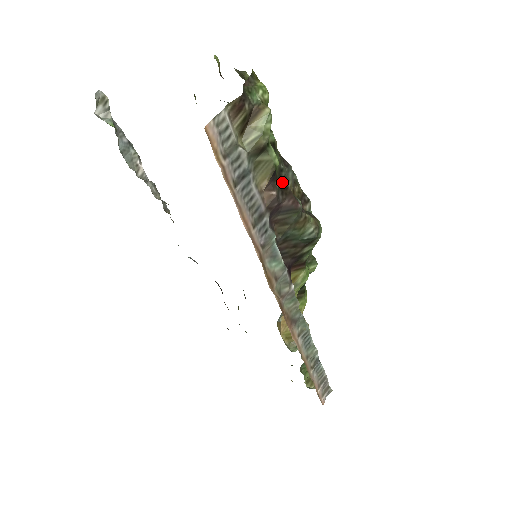
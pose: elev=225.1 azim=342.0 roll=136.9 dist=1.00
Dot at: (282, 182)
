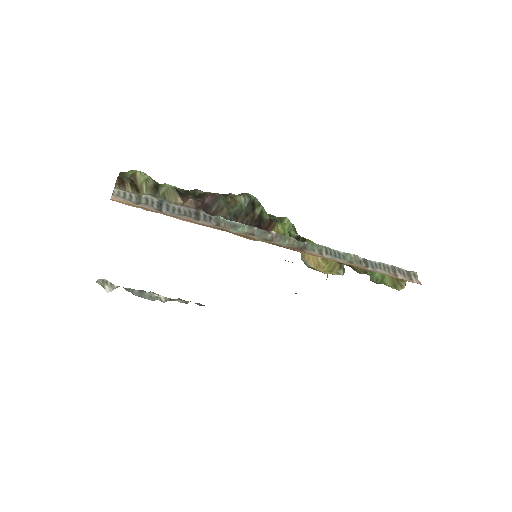
Dot at: (193, 195)
